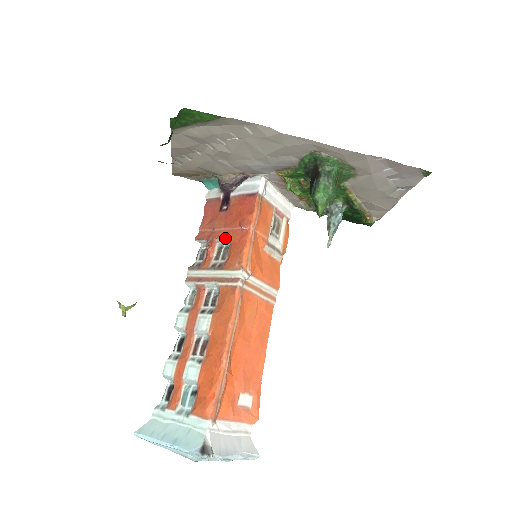
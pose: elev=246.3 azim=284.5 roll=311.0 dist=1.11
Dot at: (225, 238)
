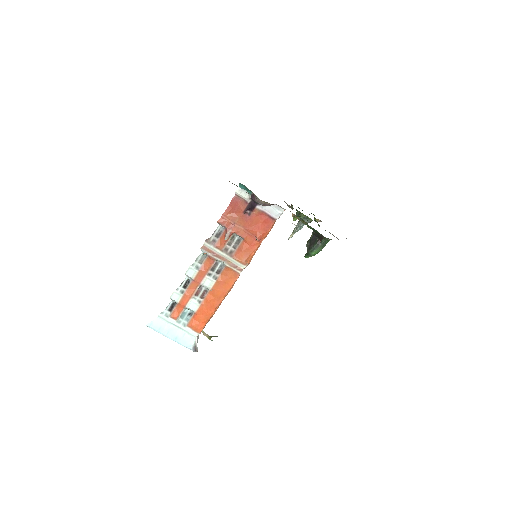
Dot at: (241, 237)
